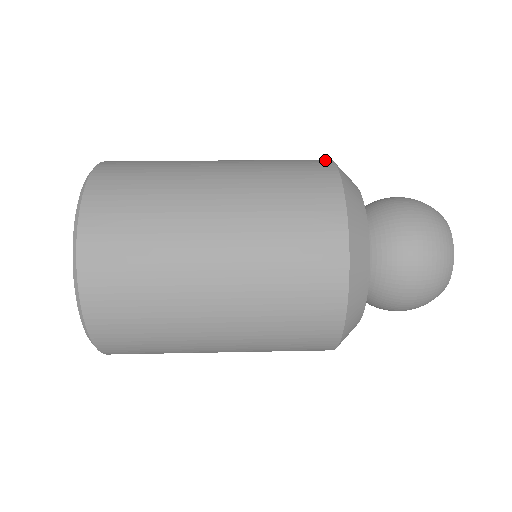
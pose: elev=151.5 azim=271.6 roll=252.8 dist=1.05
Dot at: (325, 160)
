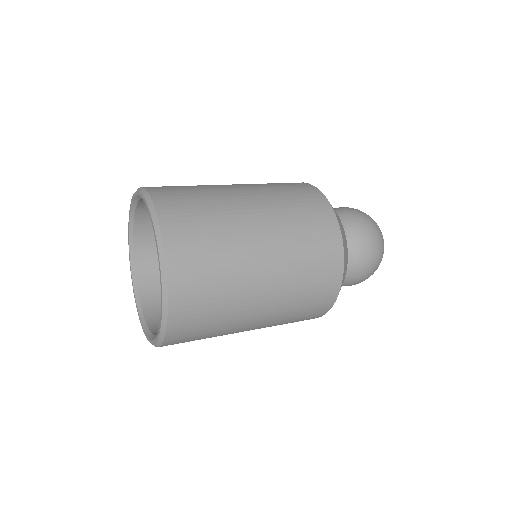
Dot at: (330, 212)
